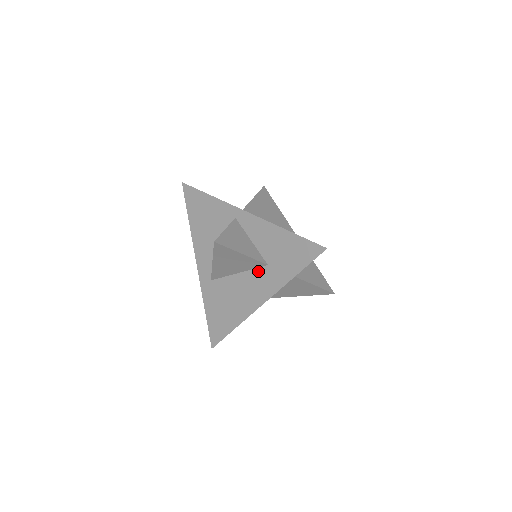
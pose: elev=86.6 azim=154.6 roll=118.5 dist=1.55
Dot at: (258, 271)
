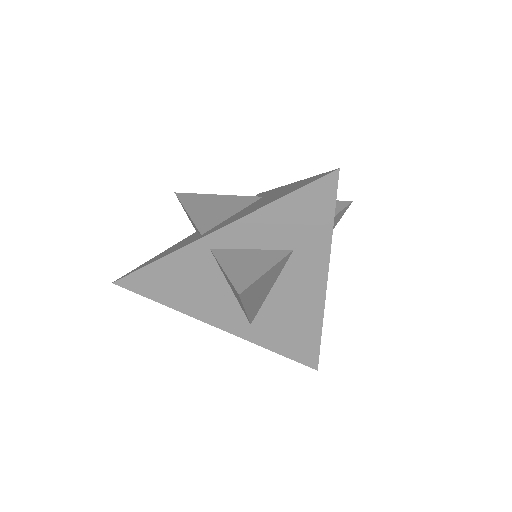
Dot at: (289, 266)
